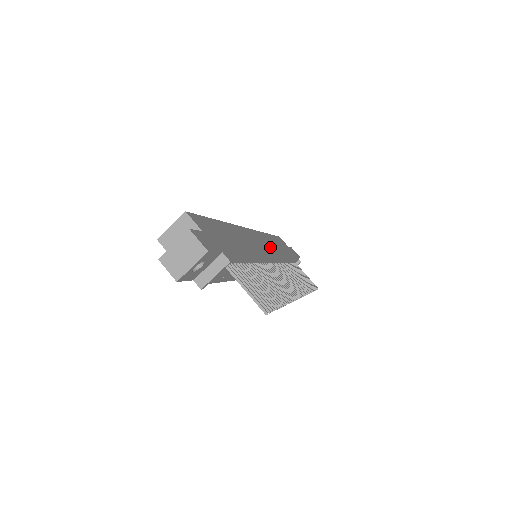
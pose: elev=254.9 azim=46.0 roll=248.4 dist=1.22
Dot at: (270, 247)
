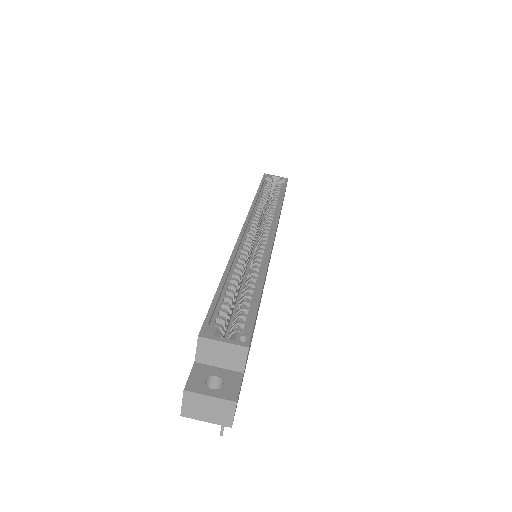
Dot at: occluded
